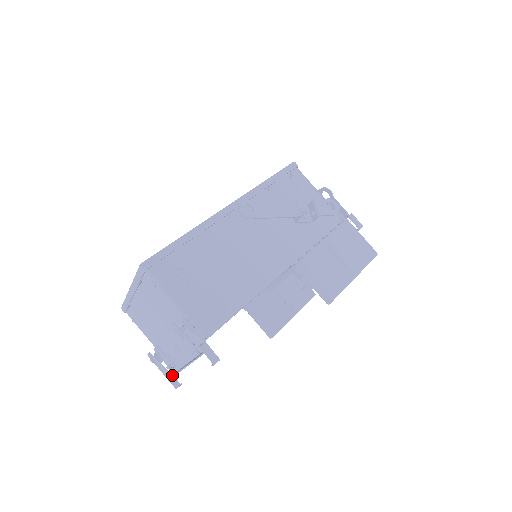
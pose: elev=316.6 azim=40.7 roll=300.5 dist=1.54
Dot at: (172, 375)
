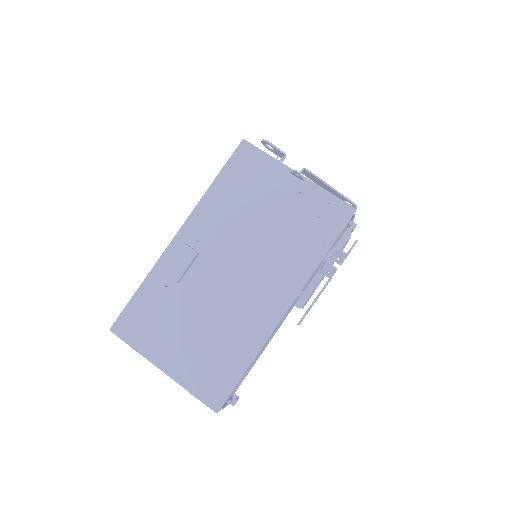
Dot at: occluded
